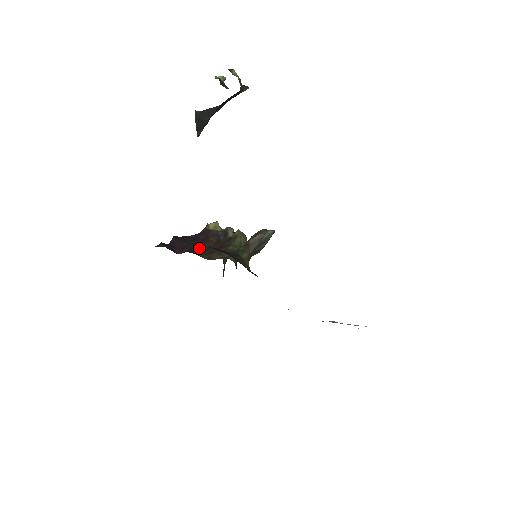
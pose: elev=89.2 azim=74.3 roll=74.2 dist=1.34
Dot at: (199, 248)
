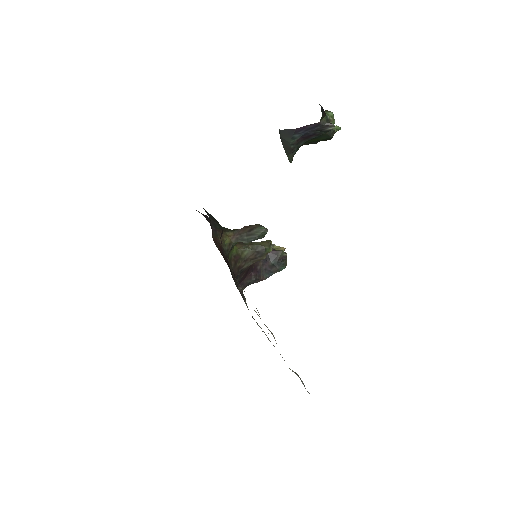
Dot at: occluded
